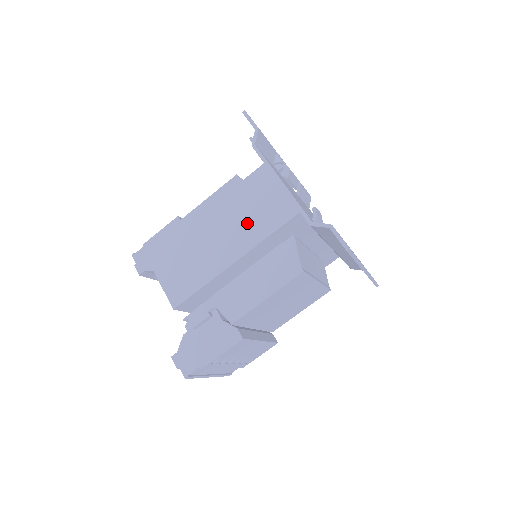
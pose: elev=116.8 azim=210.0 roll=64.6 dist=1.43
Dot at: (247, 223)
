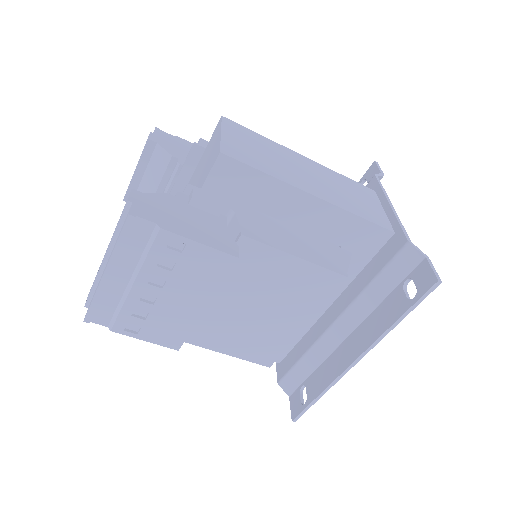
Dot at: (342, 194)
